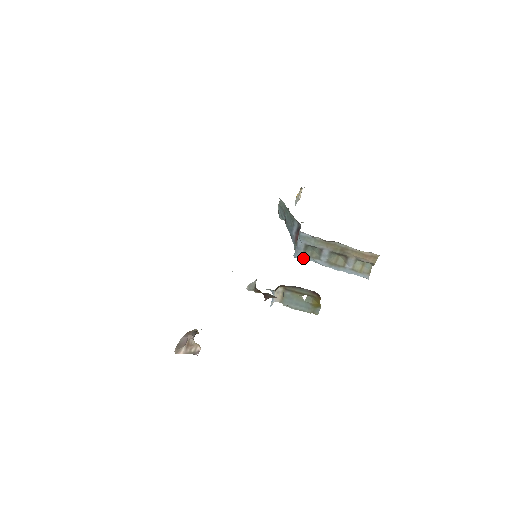
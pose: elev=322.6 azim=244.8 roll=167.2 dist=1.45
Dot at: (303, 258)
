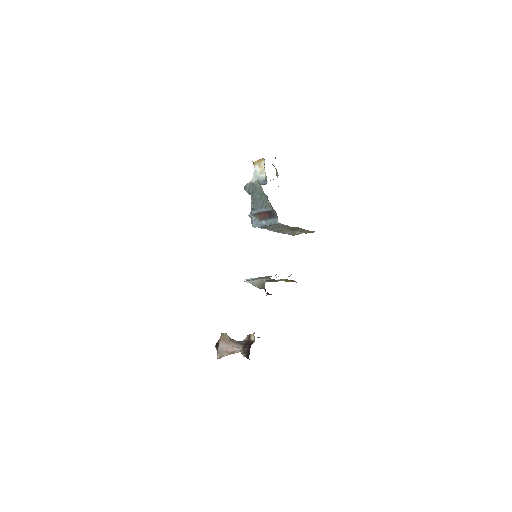
Dot at: occluded
